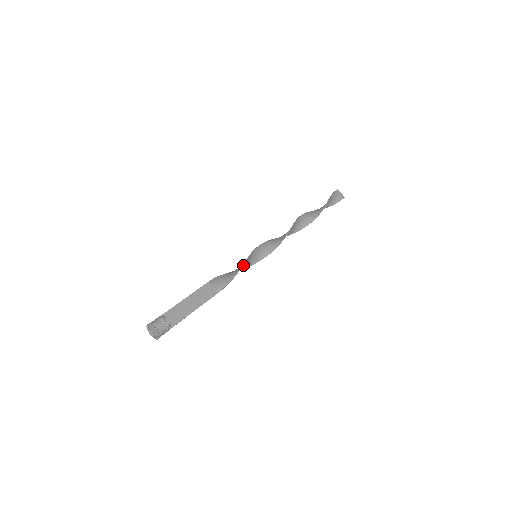
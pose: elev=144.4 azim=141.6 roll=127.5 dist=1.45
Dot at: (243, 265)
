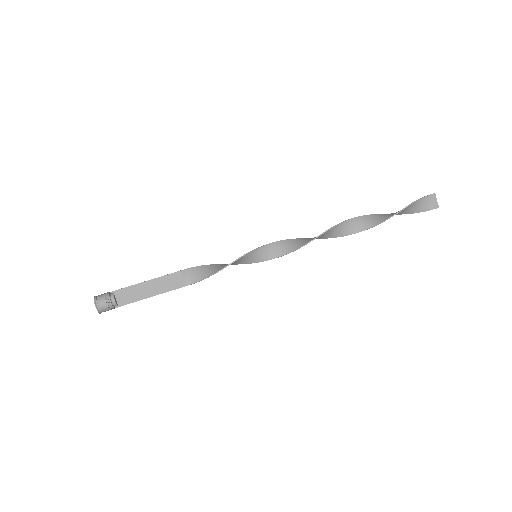
Dot at: (233, 263)
